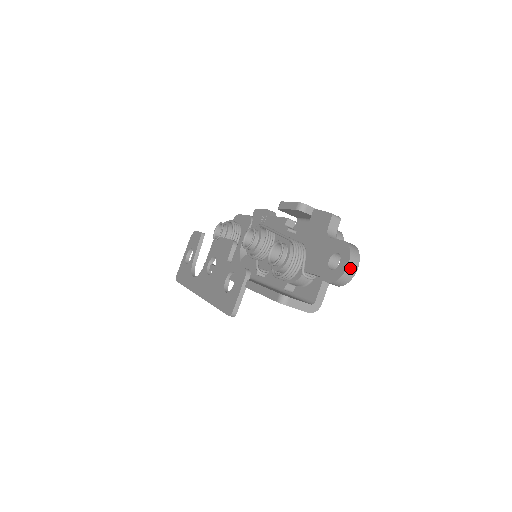
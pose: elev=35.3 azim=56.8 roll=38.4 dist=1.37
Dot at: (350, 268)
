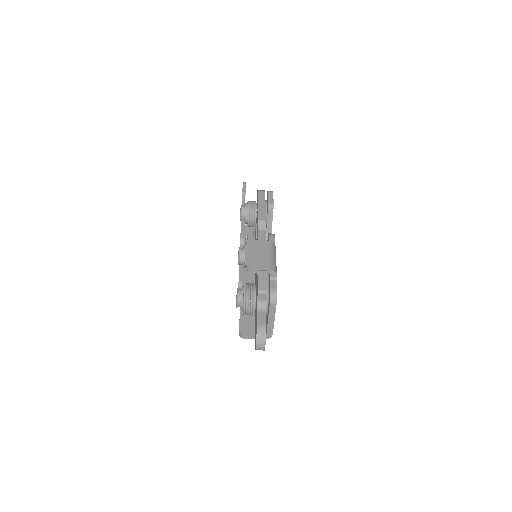
Dot at: (258, 348)
